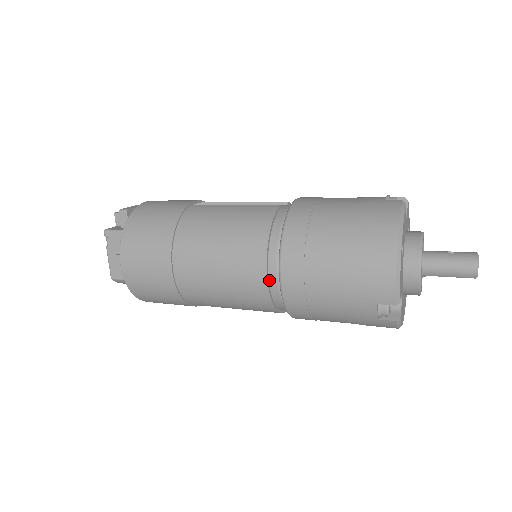
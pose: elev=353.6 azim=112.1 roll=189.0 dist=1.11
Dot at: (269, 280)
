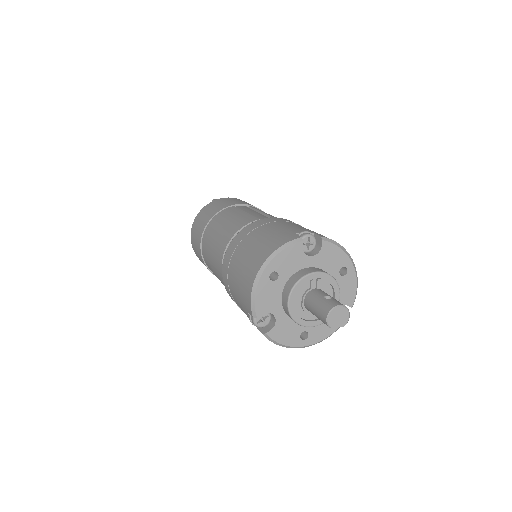
Dot at: occluded
